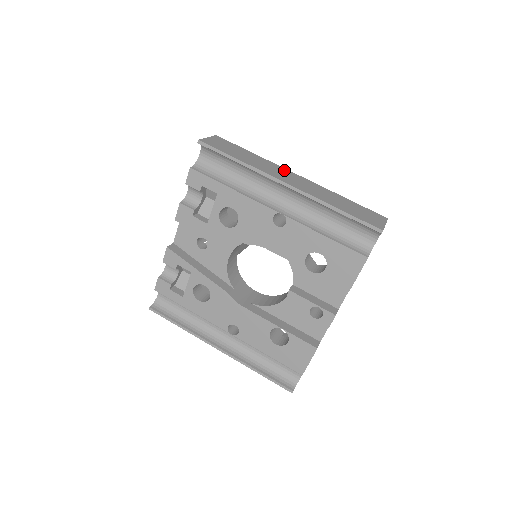
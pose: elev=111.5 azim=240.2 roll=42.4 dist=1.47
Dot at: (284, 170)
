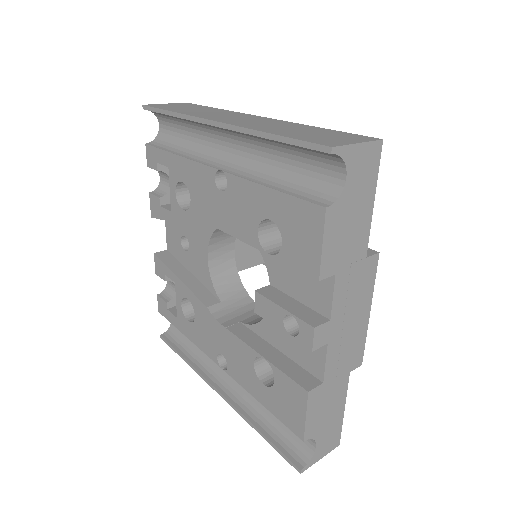
Dot at: (241, 114)
